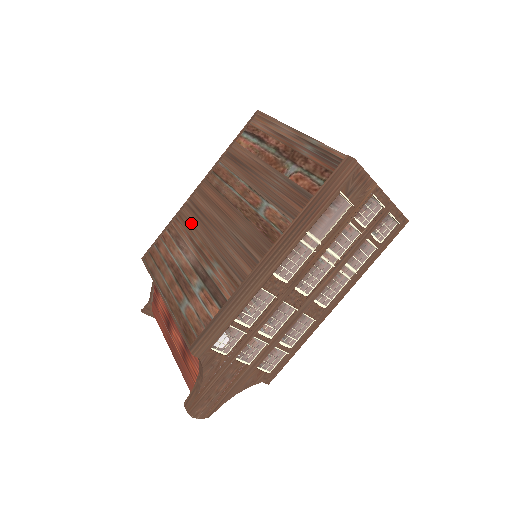
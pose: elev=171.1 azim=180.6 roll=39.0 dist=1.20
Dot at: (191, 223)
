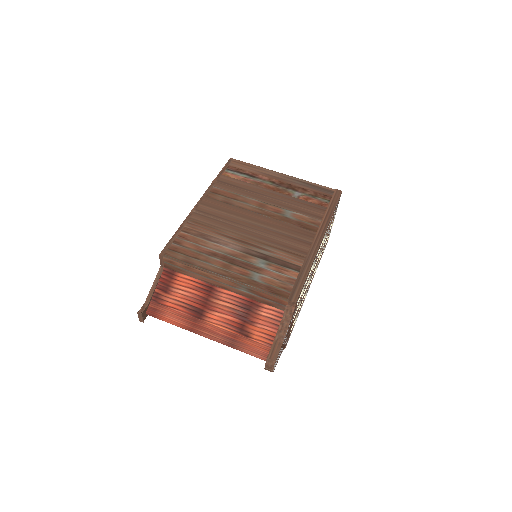
Dot at: (214, 225)
